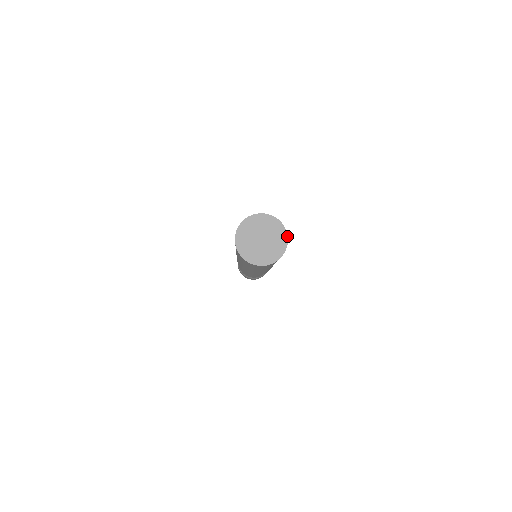
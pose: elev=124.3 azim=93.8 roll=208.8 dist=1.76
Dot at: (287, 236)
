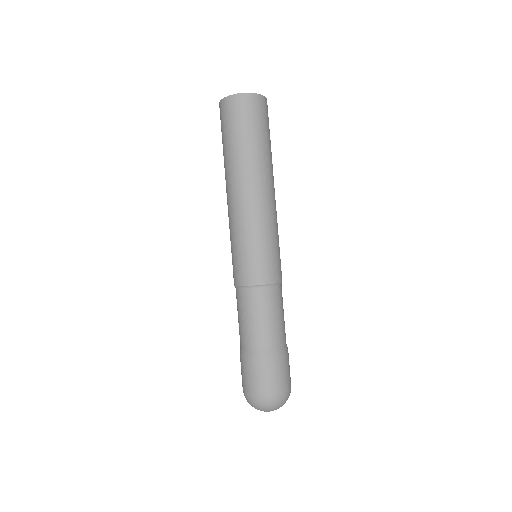
Dot at: occluded
